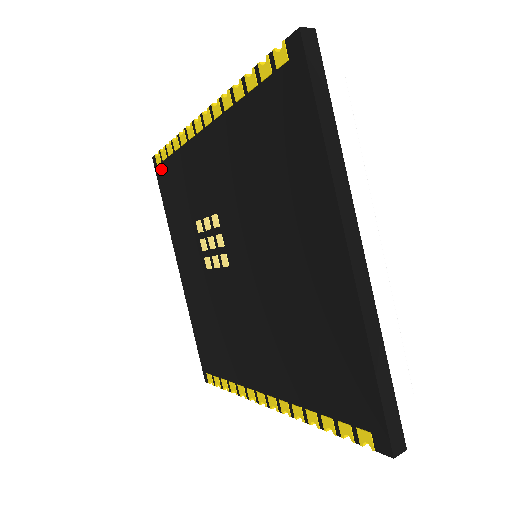
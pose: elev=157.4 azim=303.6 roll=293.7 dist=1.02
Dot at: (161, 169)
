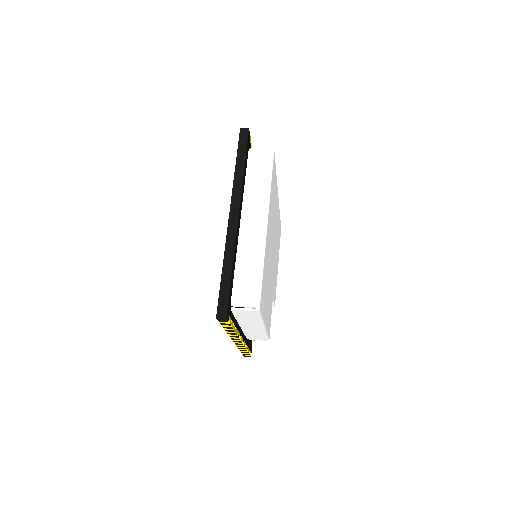
Dot at: occluded
